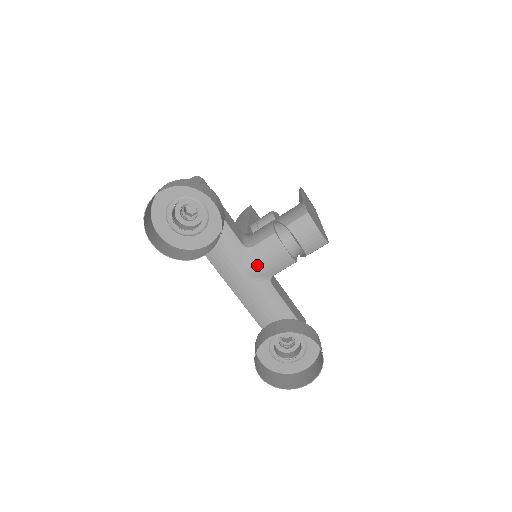
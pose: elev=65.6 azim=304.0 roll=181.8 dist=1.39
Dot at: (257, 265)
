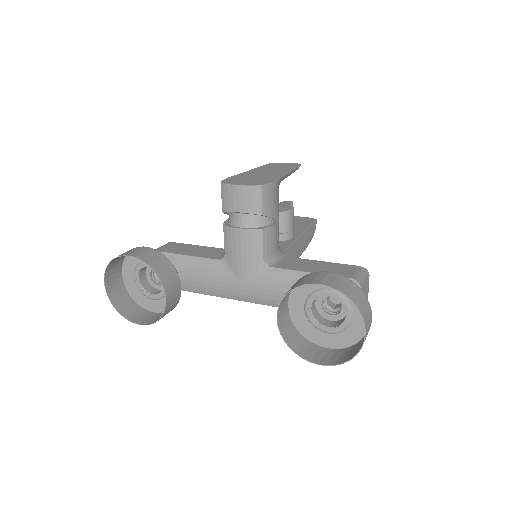
Dot at: (240, 264)
